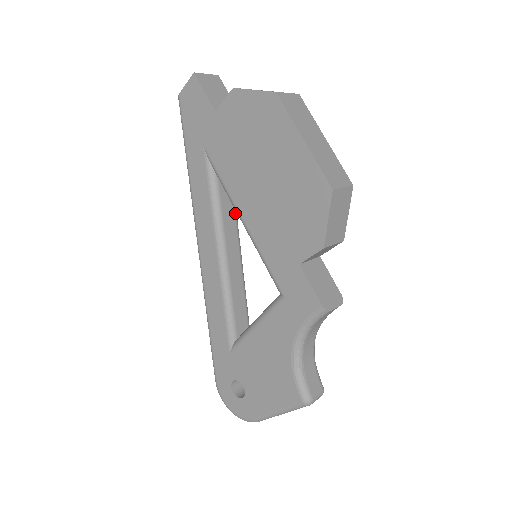
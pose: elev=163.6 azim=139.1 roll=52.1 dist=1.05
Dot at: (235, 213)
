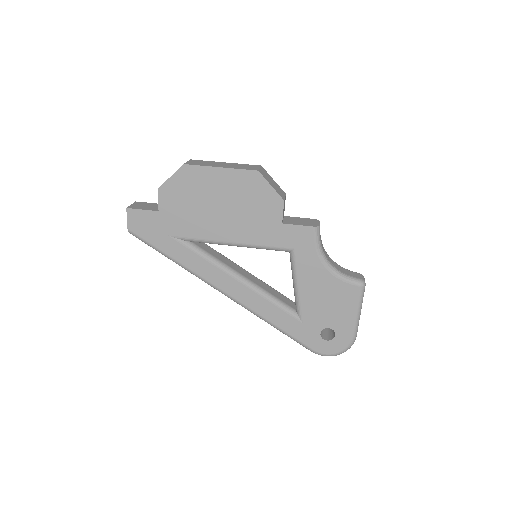
Dot at: (220, 254)
